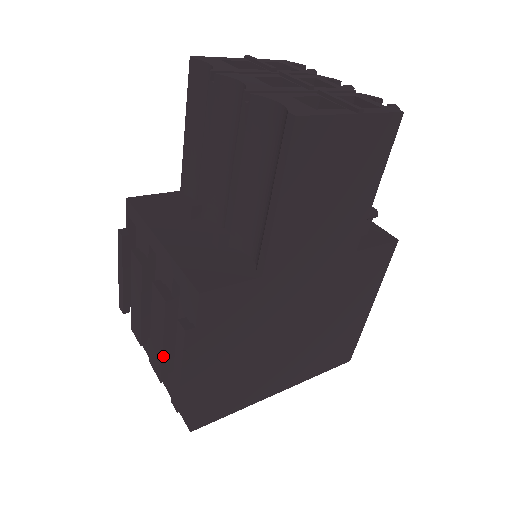
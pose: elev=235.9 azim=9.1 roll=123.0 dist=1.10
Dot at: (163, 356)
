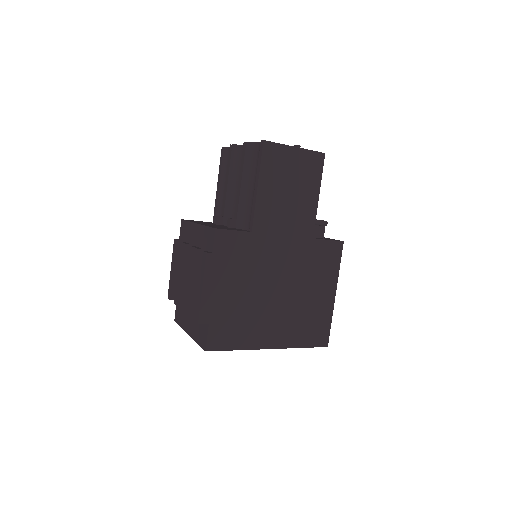
Dot at: (193, 293)
